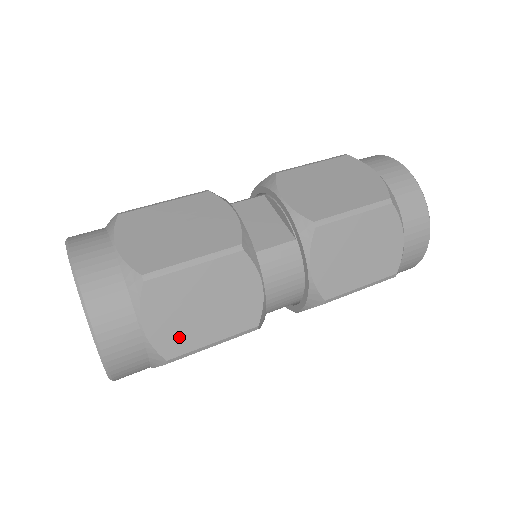
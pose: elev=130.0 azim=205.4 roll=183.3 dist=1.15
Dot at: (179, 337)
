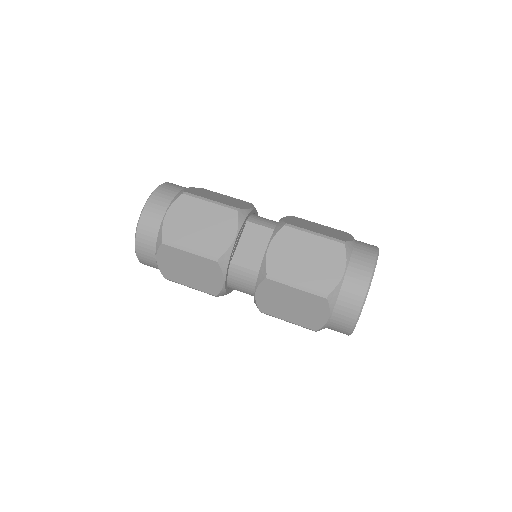
Dot at: (173, 274)
